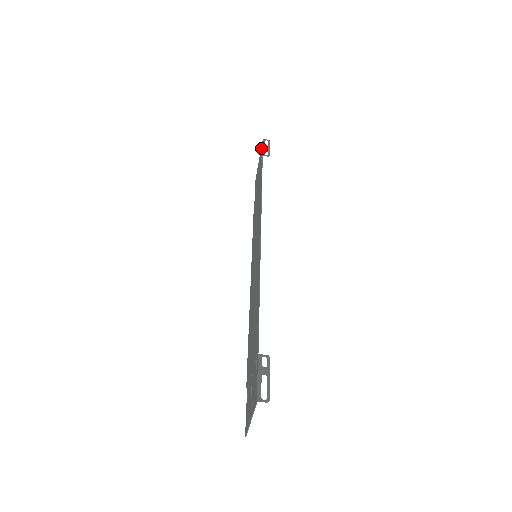
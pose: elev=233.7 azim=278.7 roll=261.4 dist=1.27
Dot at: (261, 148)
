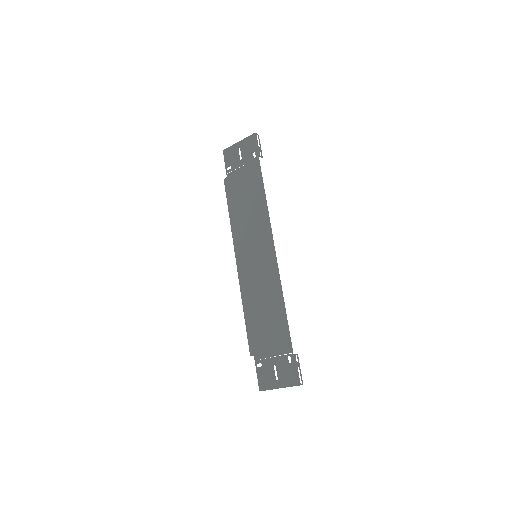
Dot at: (250, 139)
